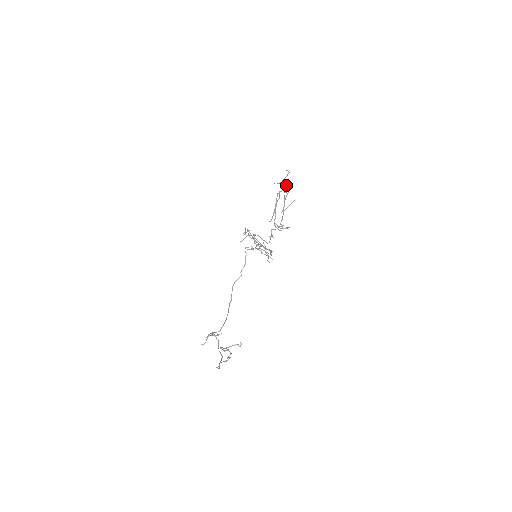
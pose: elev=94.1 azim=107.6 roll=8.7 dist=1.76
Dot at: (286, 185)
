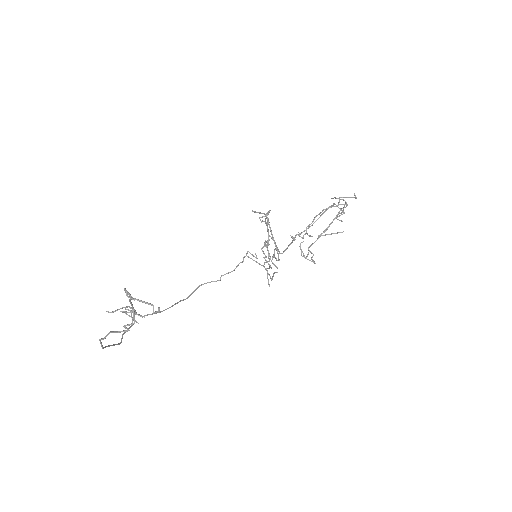
Dot at: occluded
